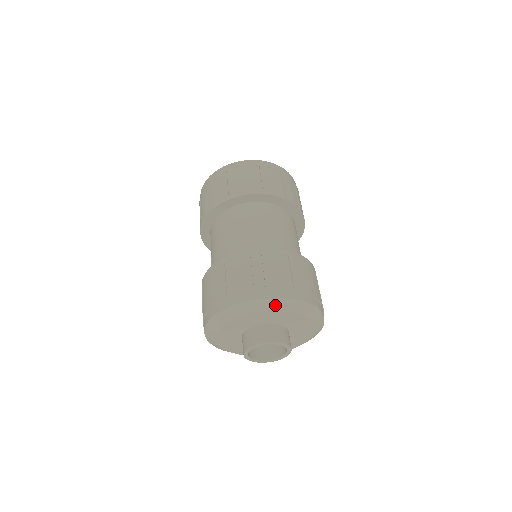
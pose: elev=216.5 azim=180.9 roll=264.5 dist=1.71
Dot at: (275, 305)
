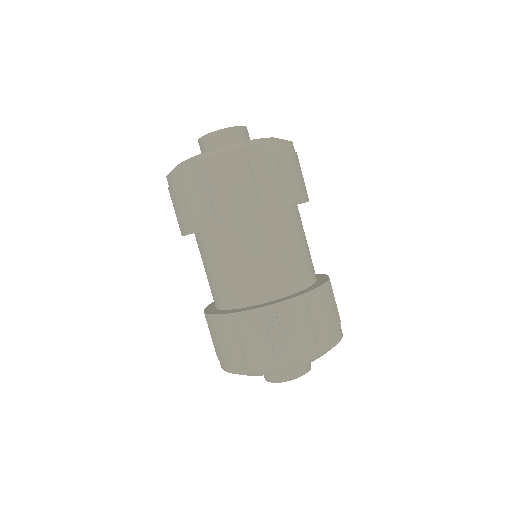
Dot at: (322, 355)
